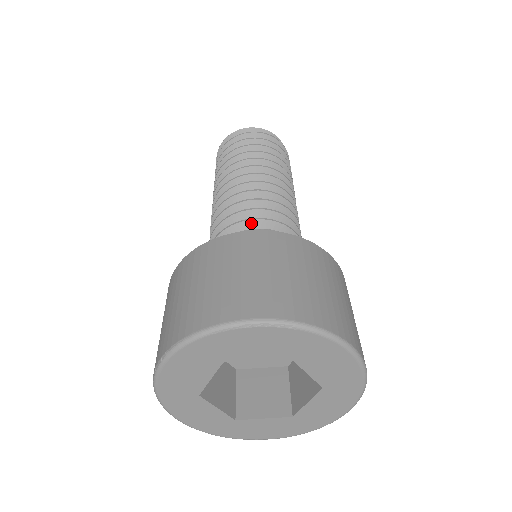
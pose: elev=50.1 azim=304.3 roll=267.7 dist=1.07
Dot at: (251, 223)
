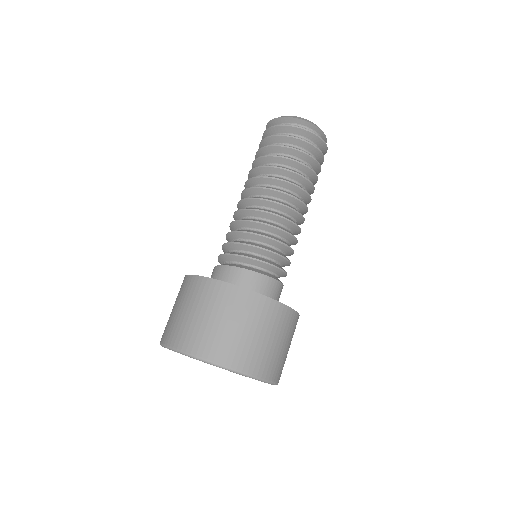
Dot at: (231, 245)
